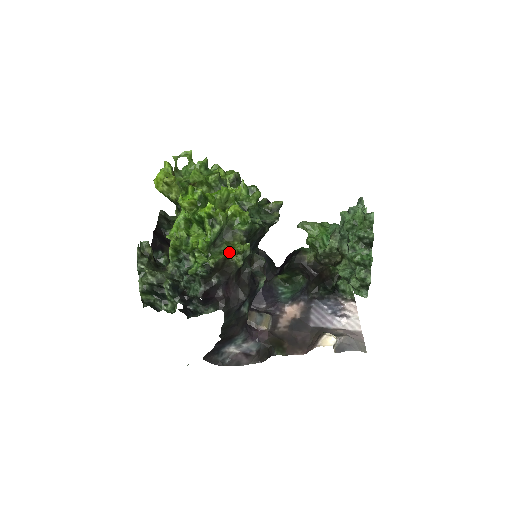
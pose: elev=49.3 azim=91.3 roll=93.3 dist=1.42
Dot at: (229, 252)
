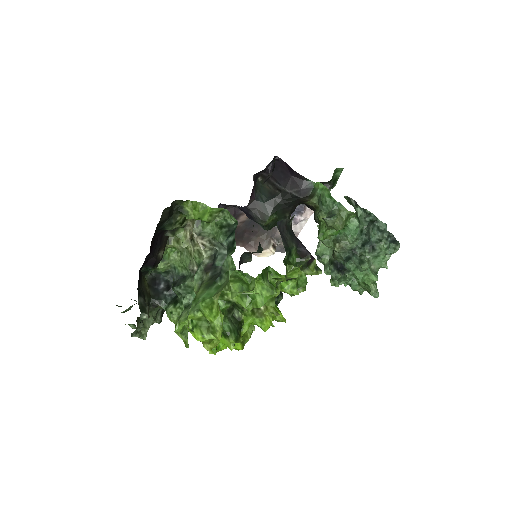
Dot at: occluded
